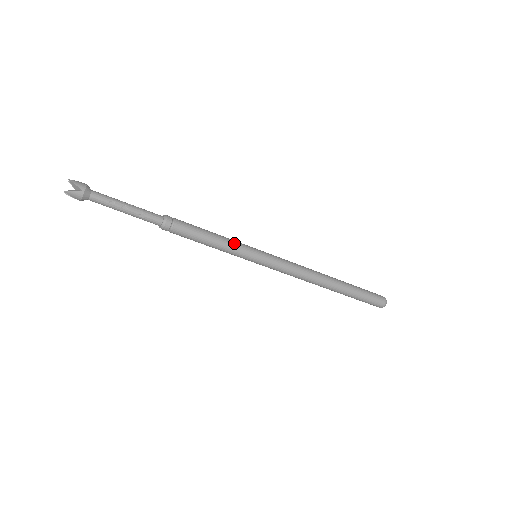
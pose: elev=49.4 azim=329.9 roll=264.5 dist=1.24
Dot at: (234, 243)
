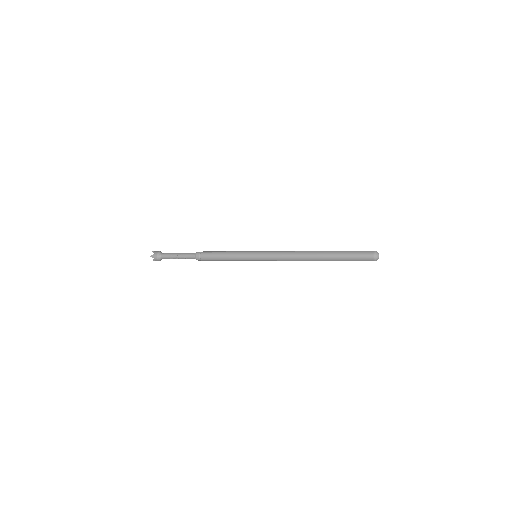
Dot at: (236, 257)
